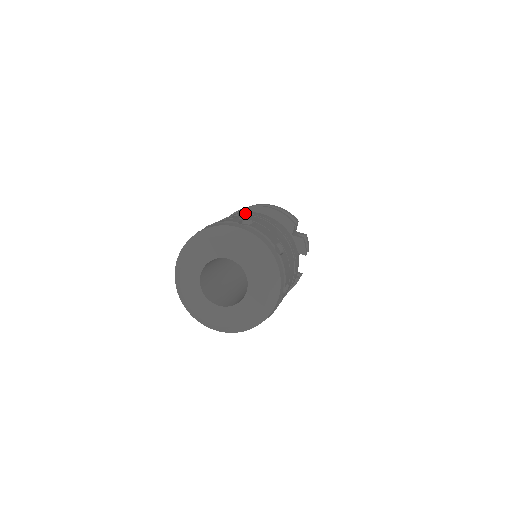
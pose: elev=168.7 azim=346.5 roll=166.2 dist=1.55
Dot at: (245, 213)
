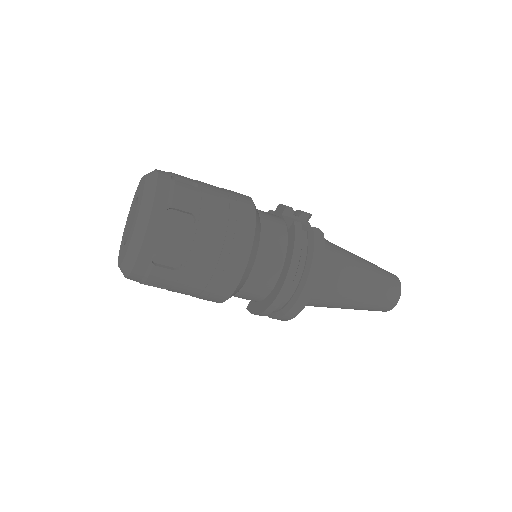
Dot at: occluded
